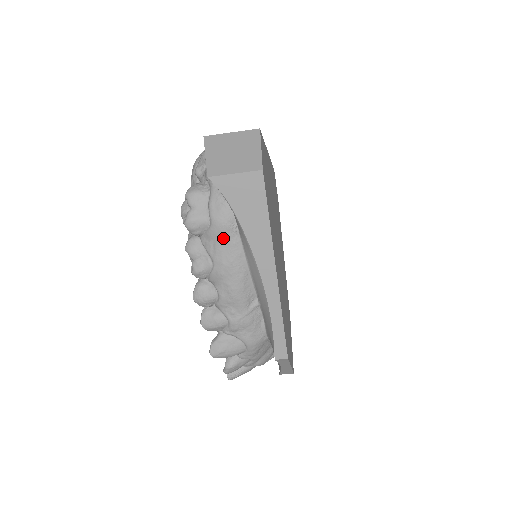
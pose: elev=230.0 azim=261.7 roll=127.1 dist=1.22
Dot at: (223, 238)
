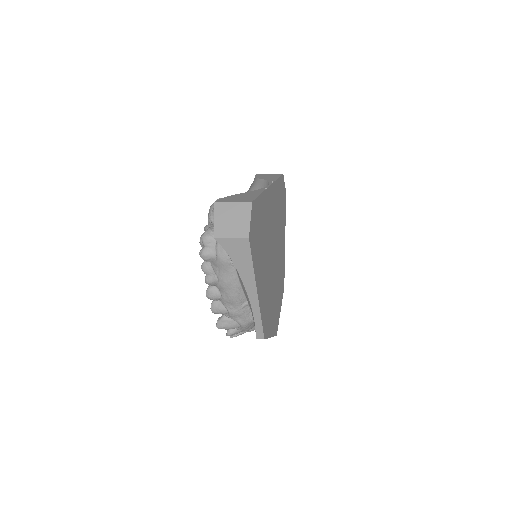
Dot at: (224, 268)
